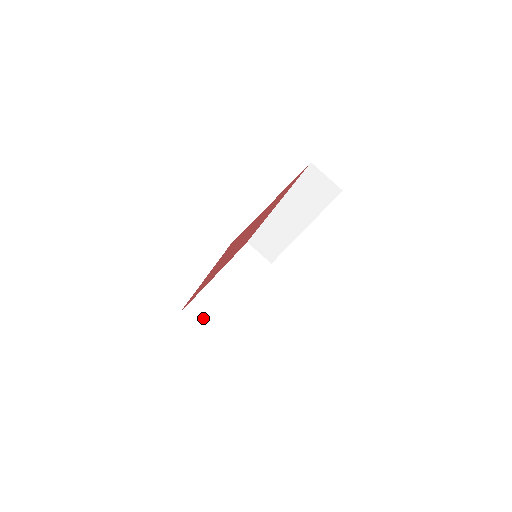
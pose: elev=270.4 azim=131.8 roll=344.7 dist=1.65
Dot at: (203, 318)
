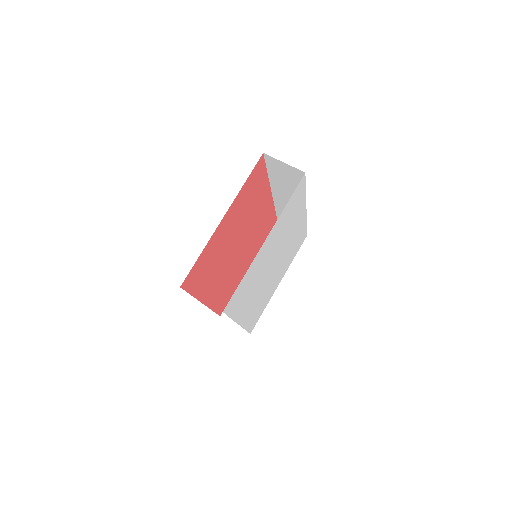
Dot at: occluded
